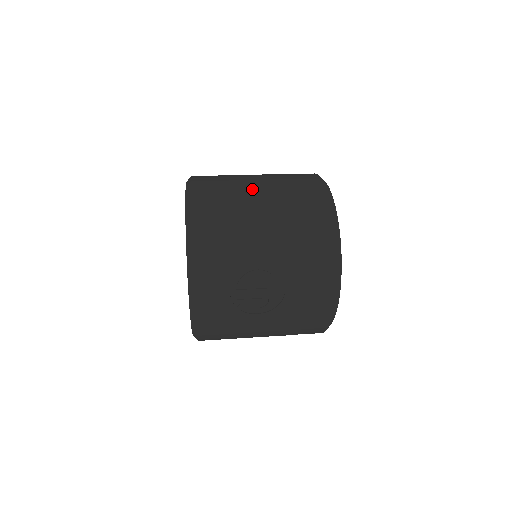
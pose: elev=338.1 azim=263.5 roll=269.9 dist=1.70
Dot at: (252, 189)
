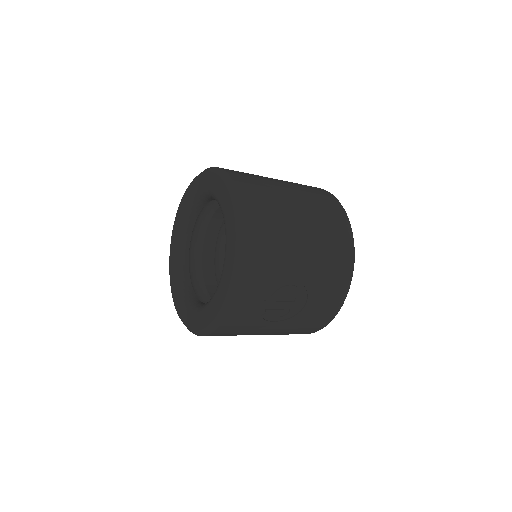
Dot at: (290, 202)
